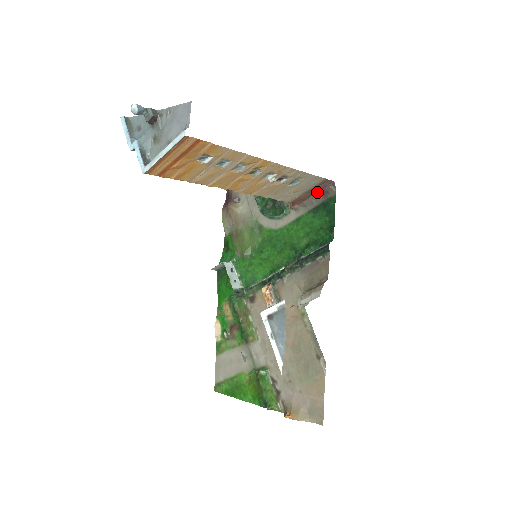
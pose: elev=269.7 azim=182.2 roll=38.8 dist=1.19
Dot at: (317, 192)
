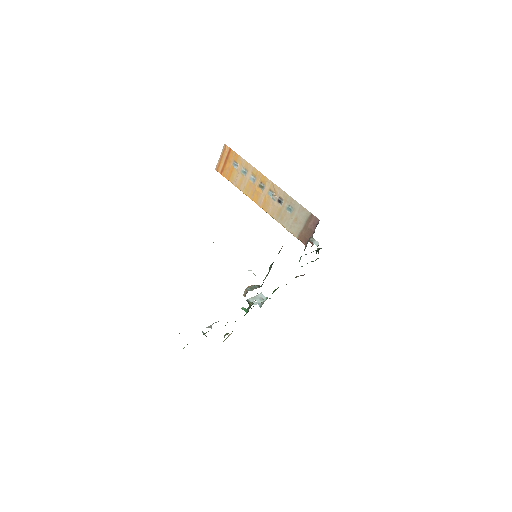
Dot at: (313, 232)
